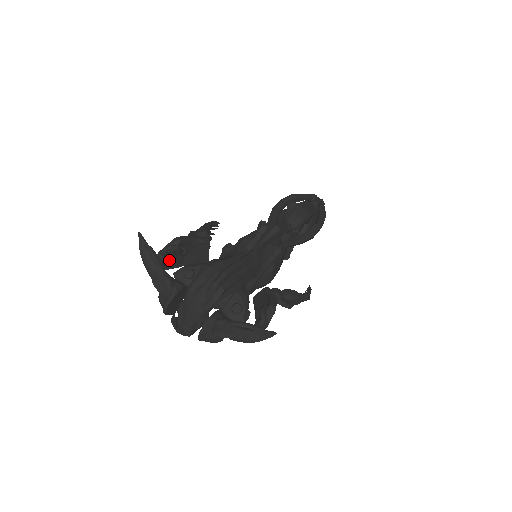
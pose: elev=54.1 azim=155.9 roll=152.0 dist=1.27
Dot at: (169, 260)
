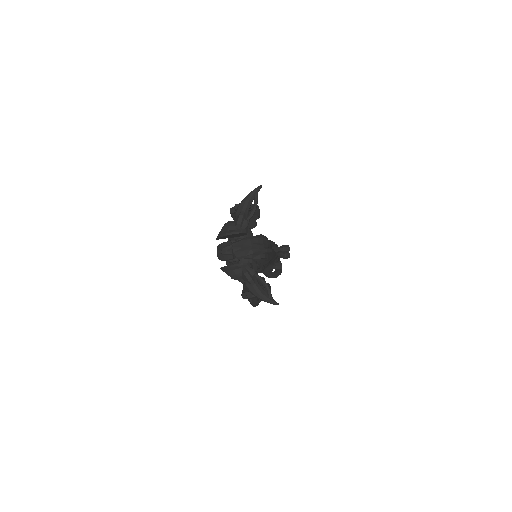
Dot at: occluded
